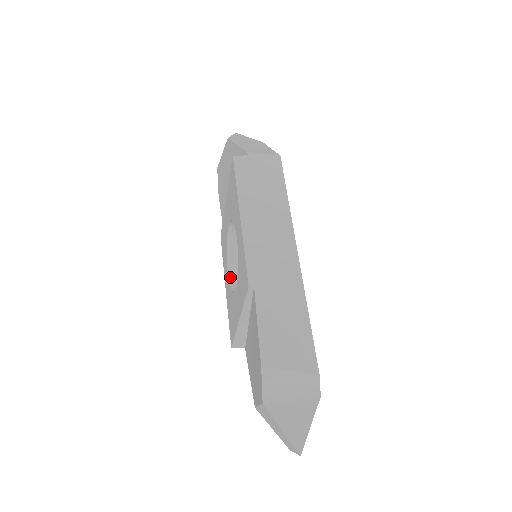
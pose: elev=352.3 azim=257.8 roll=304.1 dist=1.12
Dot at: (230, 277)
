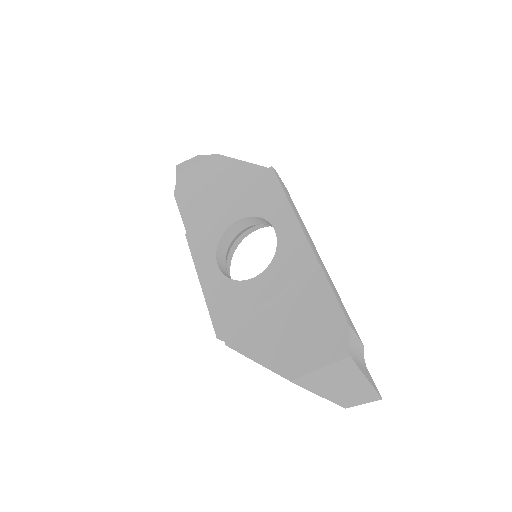
Dot at: (221, 270)
